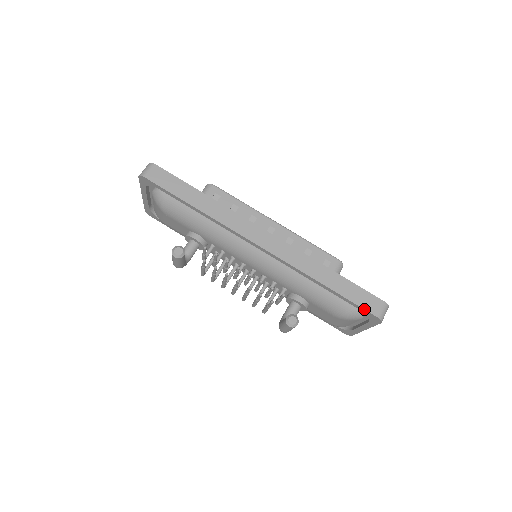
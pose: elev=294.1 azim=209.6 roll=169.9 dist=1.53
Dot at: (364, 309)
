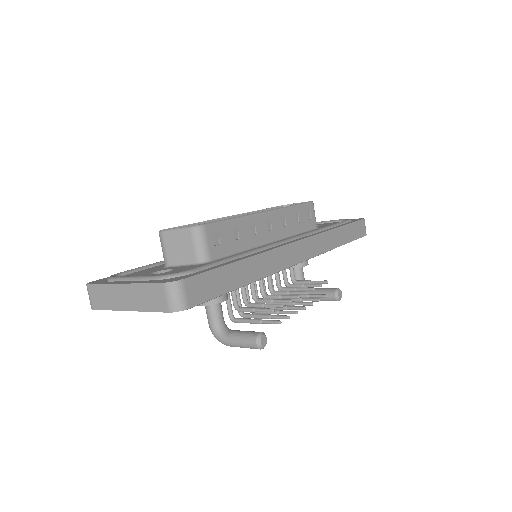
Dot at: occluded
